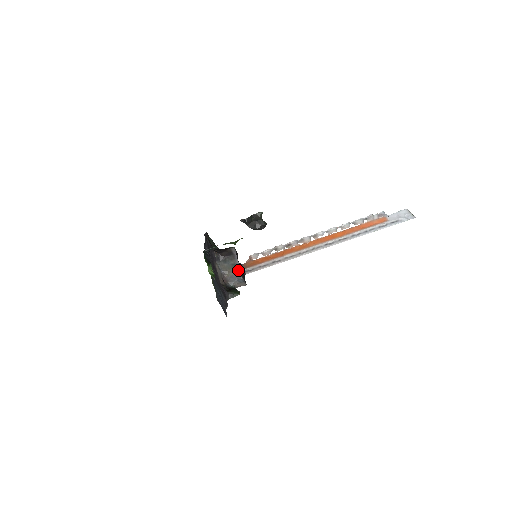
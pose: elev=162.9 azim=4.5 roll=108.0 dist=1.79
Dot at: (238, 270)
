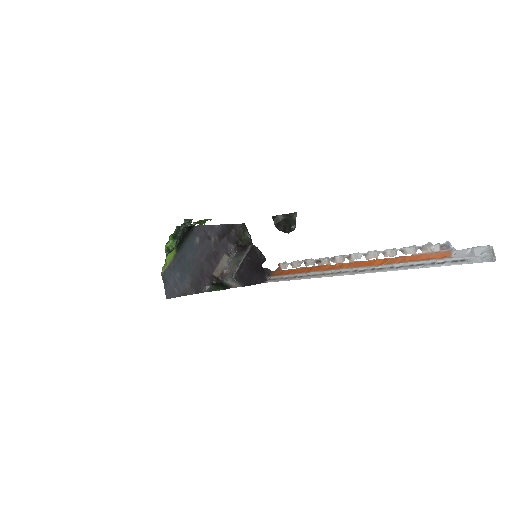
Dot at: (237, 267)
